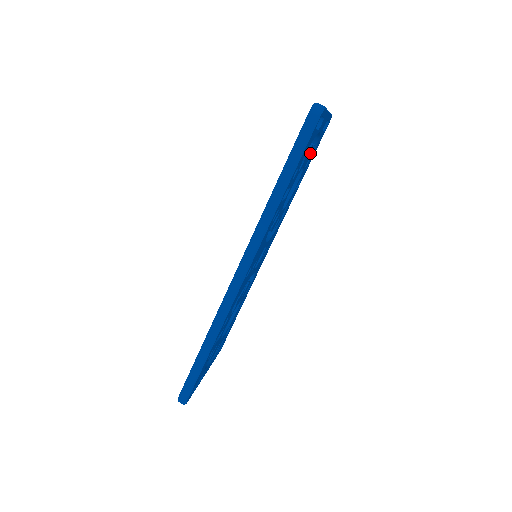
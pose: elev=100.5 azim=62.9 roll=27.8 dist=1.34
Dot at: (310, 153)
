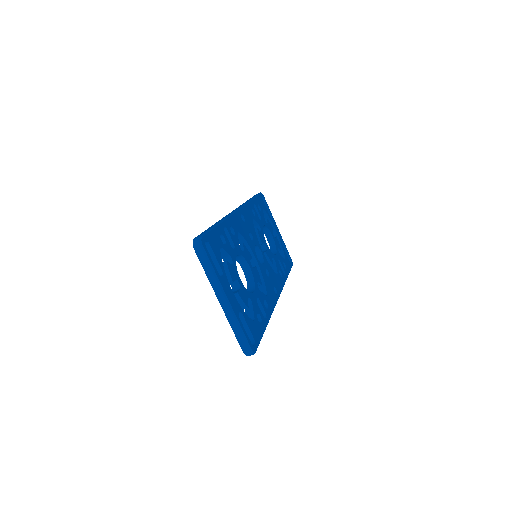
Dot at: (234, 278)
